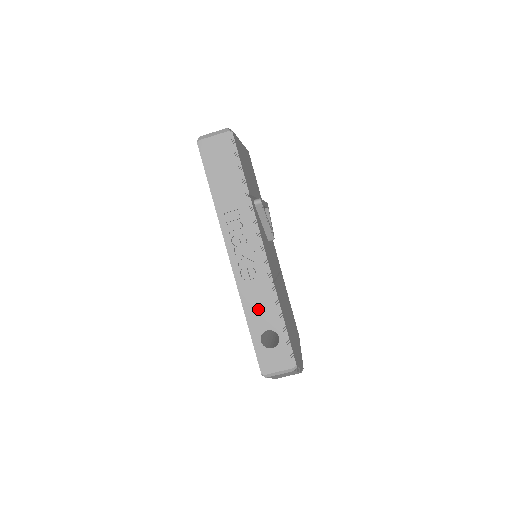
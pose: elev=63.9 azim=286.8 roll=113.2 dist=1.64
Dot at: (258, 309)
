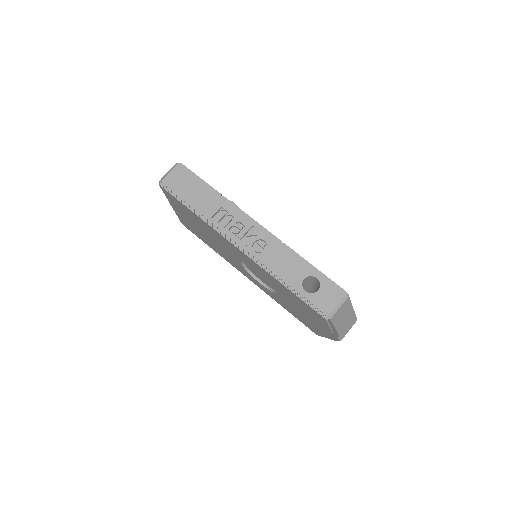
Dot at: (285, 268)
